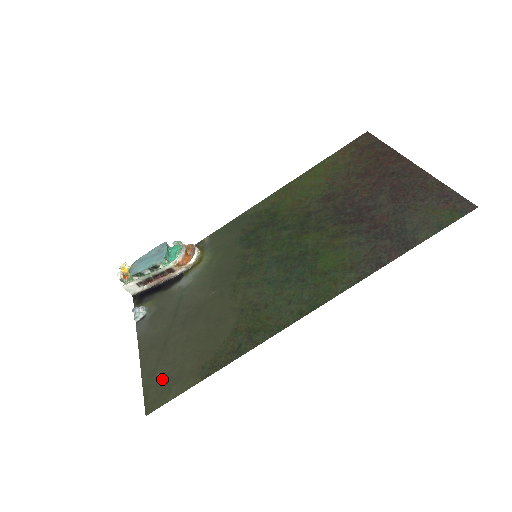
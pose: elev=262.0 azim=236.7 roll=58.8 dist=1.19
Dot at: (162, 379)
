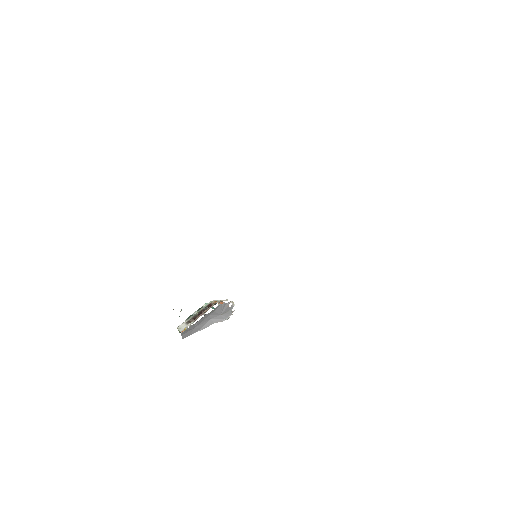
Dot at: occluded
